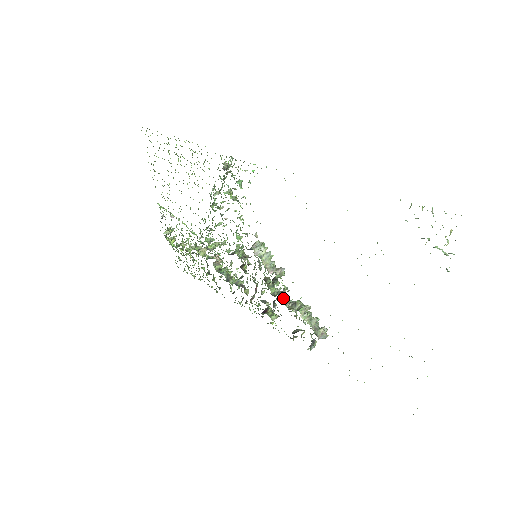
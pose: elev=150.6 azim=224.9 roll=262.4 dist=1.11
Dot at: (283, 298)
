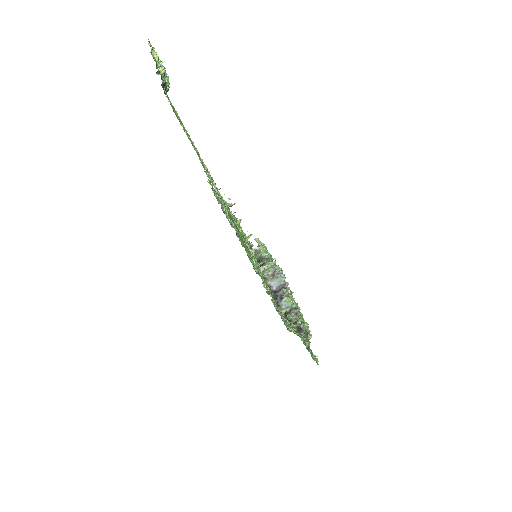
Dot at: occluded
